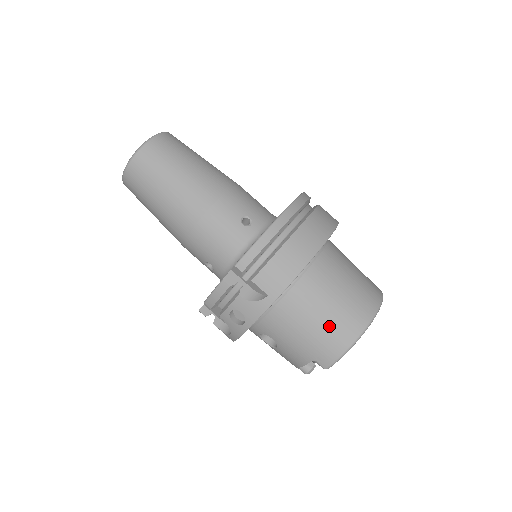
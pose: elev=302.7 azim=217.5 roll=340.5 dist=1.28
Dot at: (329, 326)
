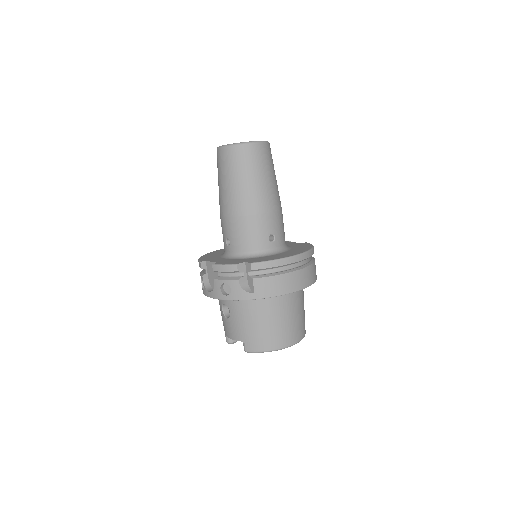
Dot at: (269, 332)
